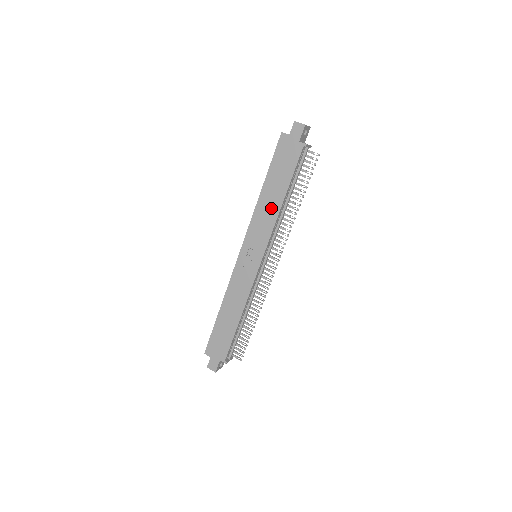
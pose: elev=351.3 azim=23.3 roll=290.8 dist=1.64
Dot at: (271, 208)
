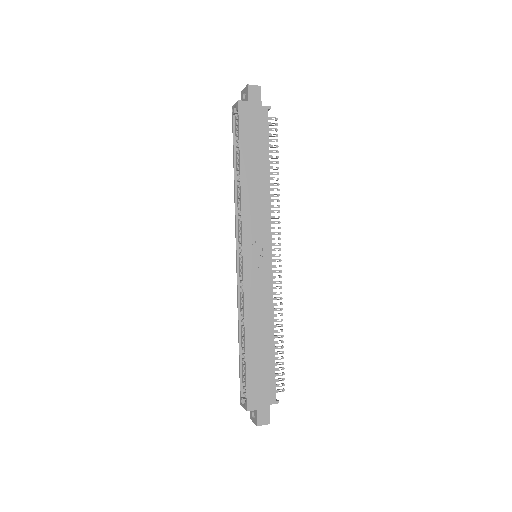
Dot at: (259, 189)
